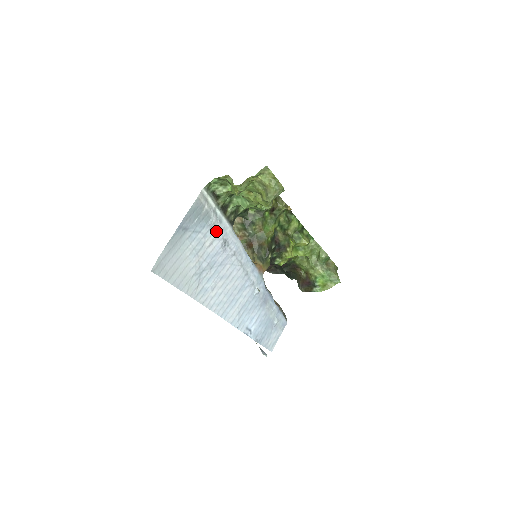
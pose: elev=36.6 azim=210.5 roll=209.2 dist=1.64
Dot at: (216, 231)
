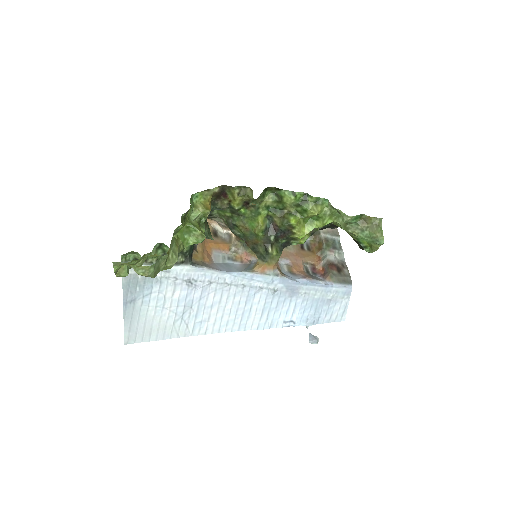
Dot at: (170, 281)
